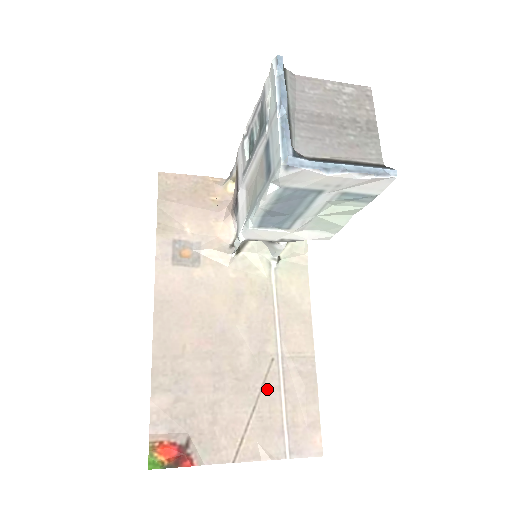
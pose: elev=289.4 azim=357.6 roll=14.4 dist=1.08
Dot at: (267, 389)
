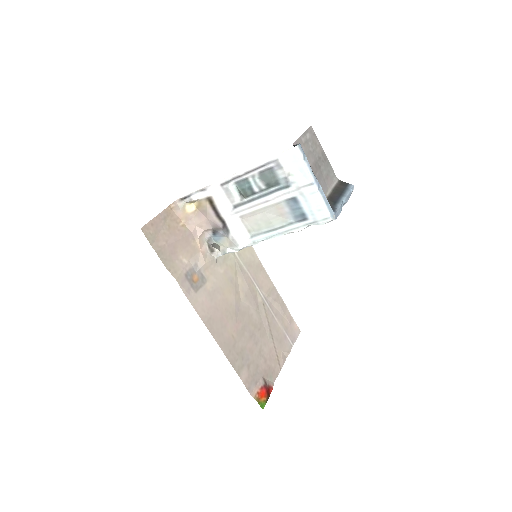
Dot at: (270, 322)
